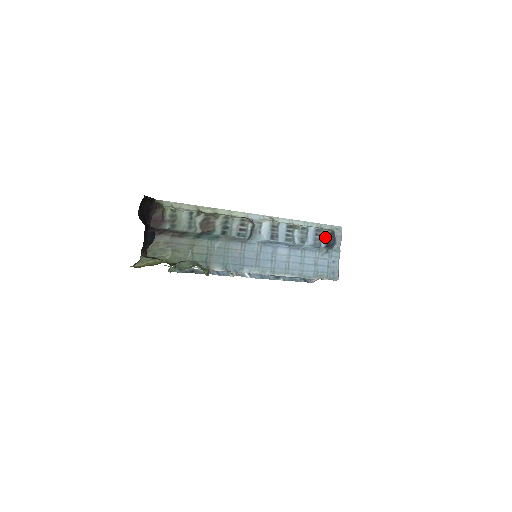
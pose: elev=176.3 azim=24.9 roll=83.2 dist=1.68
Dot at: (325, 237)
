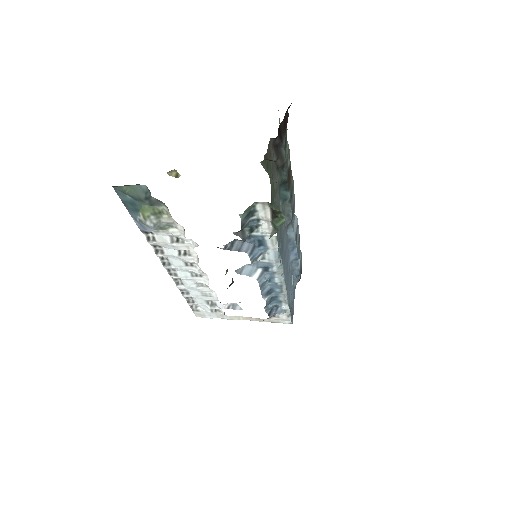
Dot at: (301, 268)
